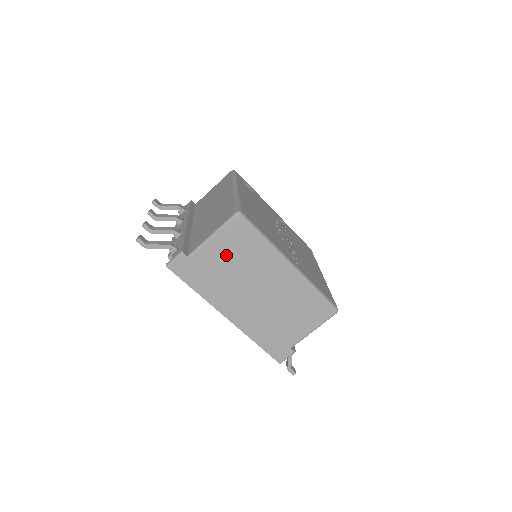
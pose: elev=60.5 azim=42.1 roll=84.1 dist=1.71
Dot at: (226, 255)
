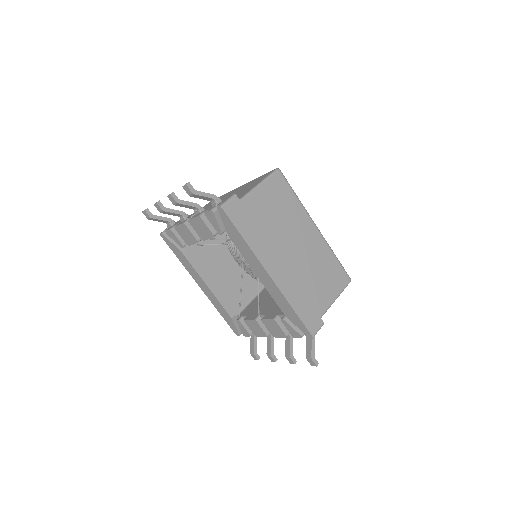
Dot at: (270, 205)
